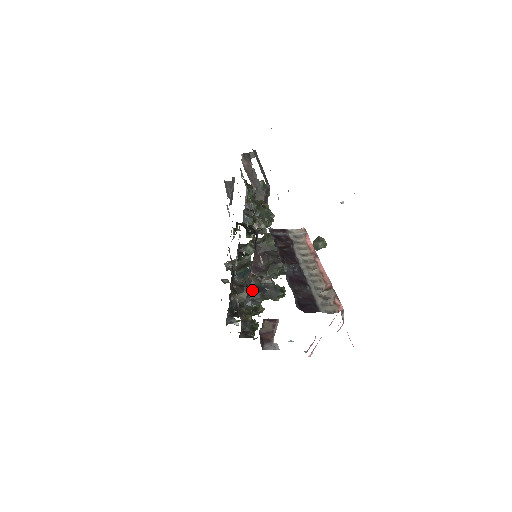
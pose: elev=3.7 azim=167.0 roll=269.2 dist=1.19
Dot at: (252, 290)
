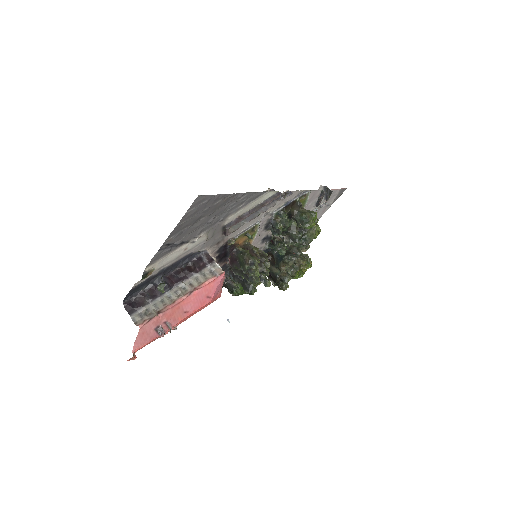
Dot at: occluded
